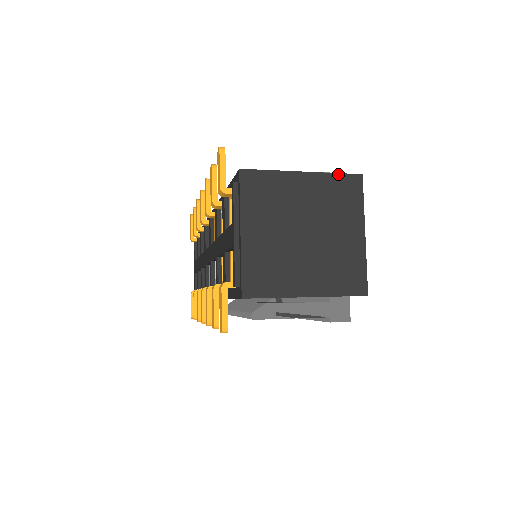
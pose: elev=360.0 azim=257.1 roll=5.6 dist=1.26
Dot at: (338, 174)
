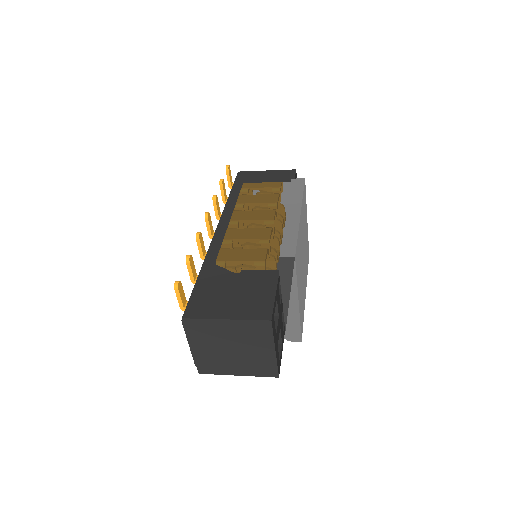
Dot at: (252, 320)
